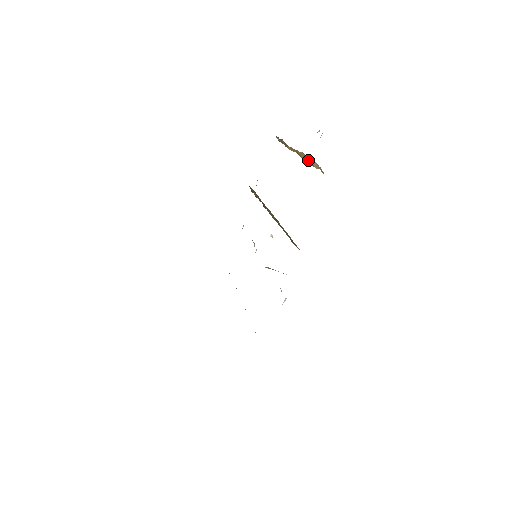
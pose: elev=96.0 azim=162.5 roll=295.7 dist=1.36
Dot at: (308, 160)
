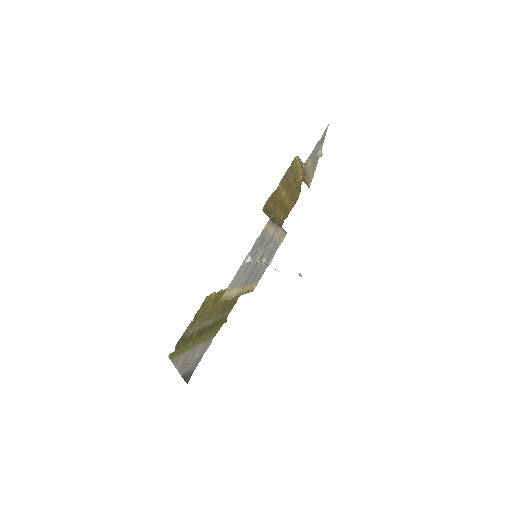
Dot at: (301, 166)
